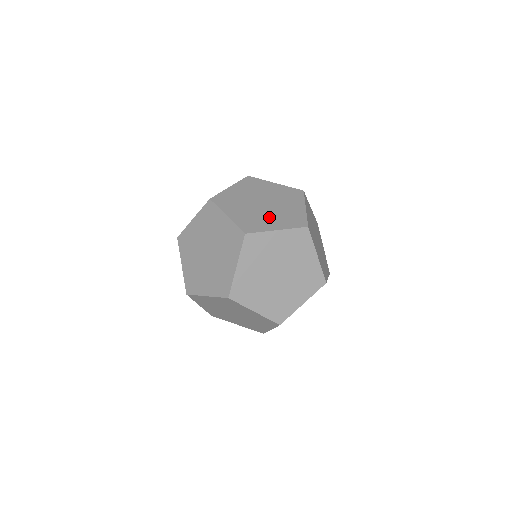
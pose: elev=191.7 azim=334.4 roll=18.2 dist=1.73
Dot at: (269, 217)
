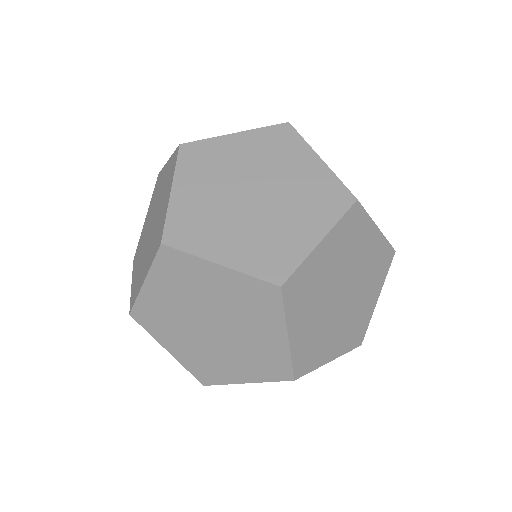
Dot at: occluded
